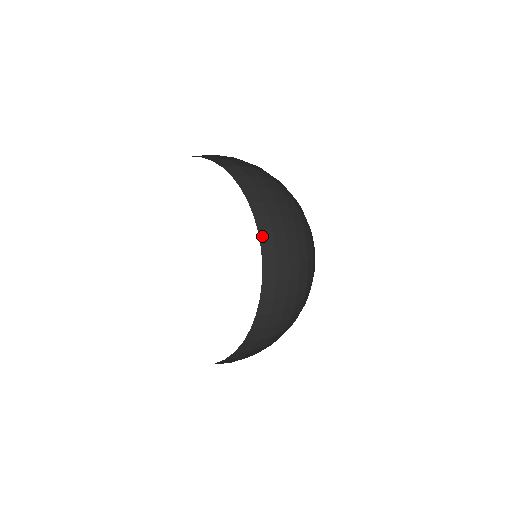
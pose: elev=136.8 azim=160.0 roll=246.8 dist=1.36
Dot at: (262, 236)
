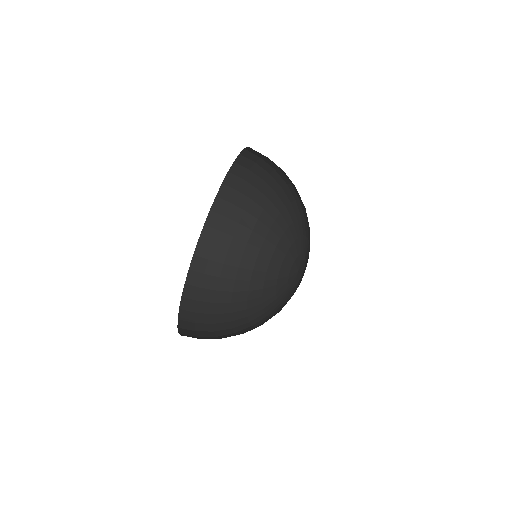
Dot at: (224, 188)
